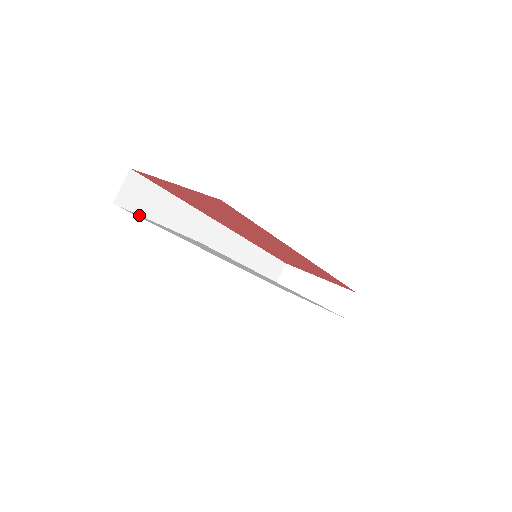
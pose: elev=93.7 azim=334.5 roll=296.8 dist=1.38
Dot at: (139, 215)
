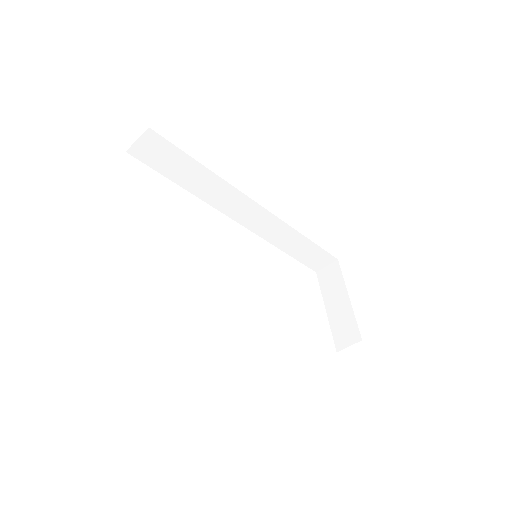
Dot at: occluded
